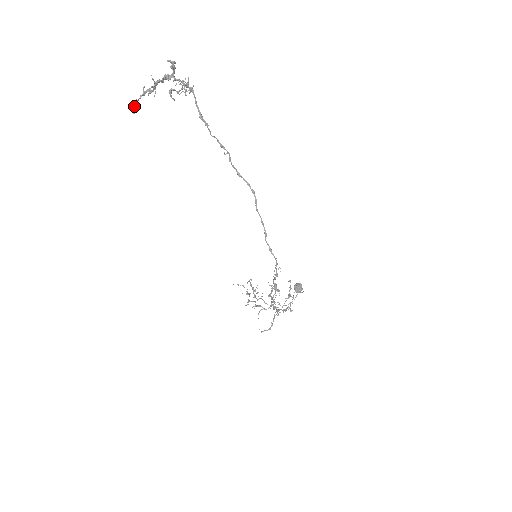
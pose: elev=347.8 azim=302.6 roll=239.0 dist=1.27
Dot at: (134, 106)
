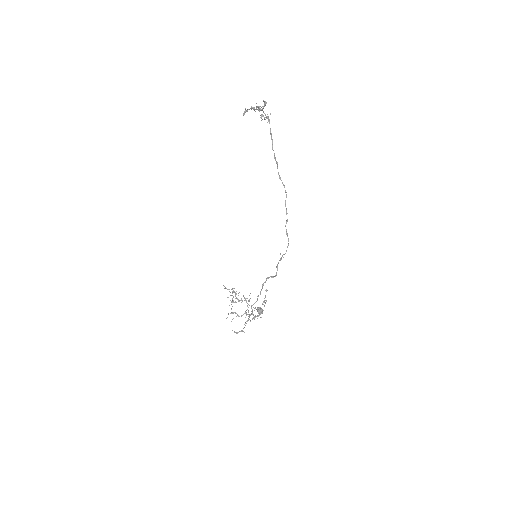
Dot at: occluded
